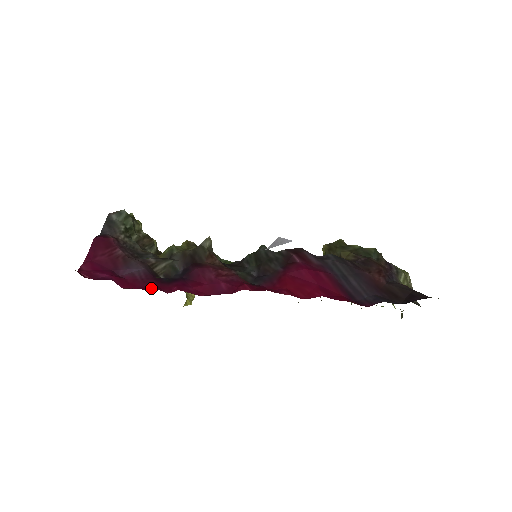
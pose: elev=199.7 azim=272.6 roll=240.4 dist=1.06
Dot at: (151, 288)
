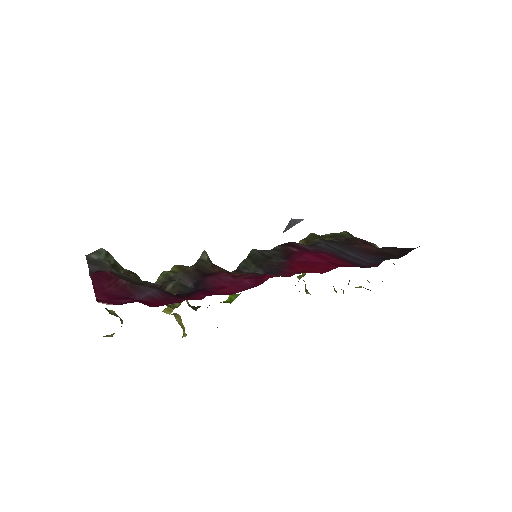
Dot at: (178, 302)
